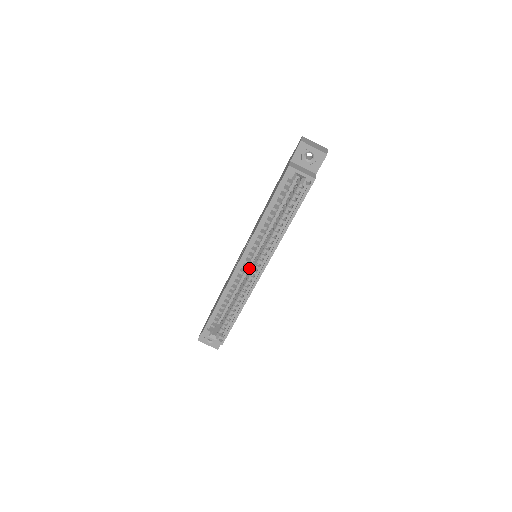
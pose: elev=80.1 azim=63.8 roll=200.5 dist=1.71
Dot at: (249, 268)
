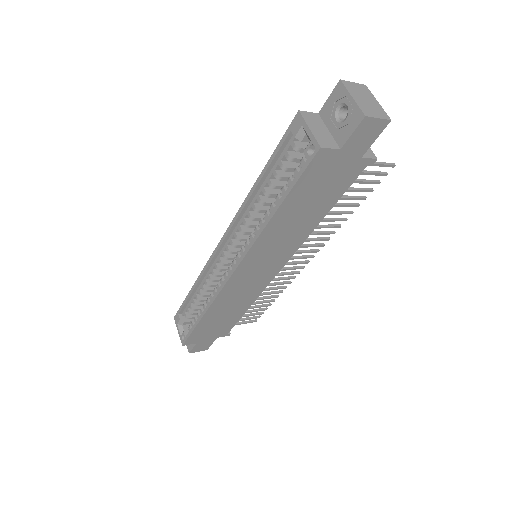
Dot at: occluded
